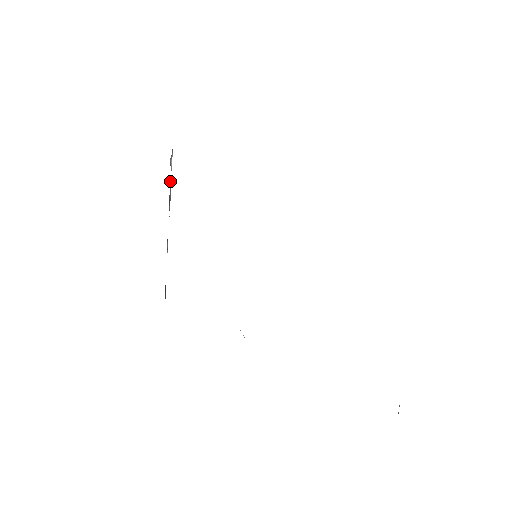
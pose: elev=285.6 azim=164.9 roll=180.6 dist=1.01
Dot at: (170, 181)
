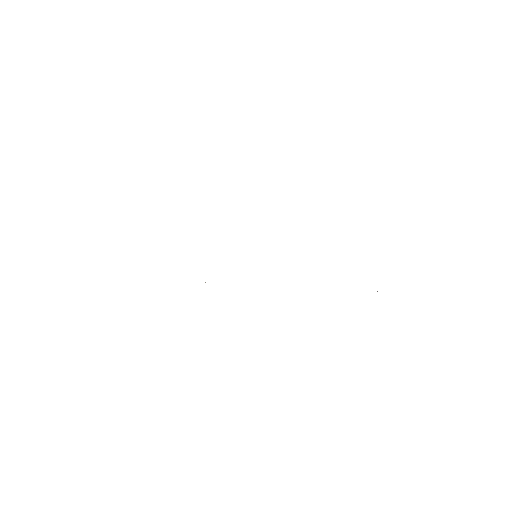
Dot at: occluded
